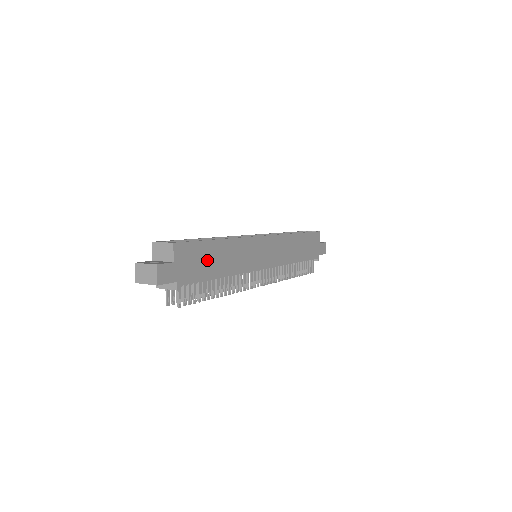
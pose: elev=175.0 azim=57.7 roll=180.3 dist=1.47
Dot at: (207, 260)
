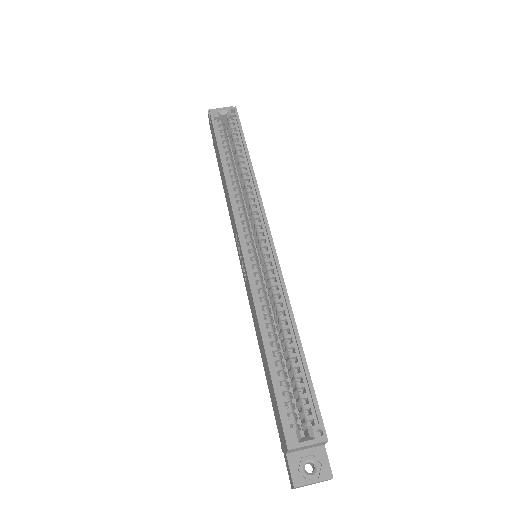
Dot at: occluded
